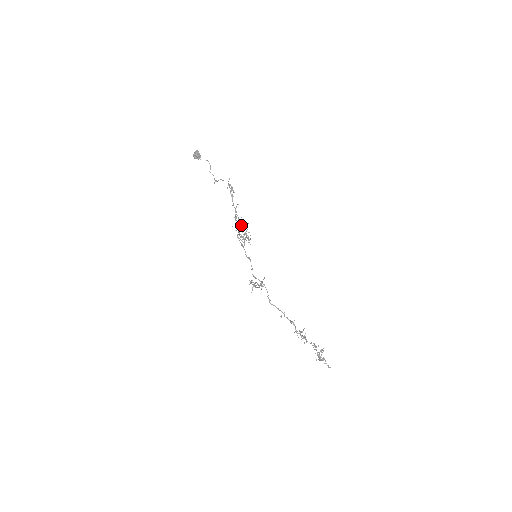
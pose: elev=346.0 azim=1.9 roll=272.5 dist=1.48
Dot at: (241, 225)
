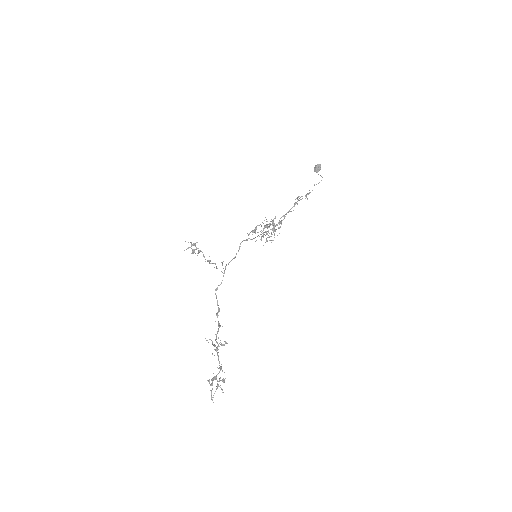
Dot at: (274, 227)
